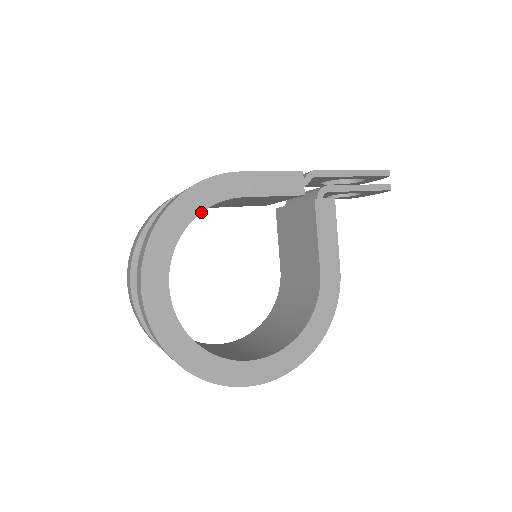
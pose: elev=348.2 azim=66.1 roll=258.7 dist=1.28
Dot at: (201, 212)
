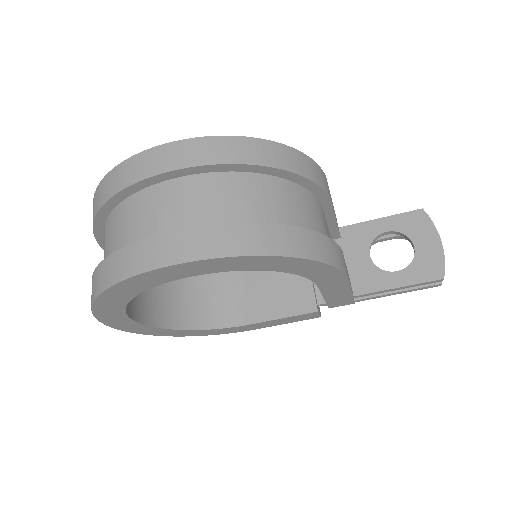
Dot at: occluded
